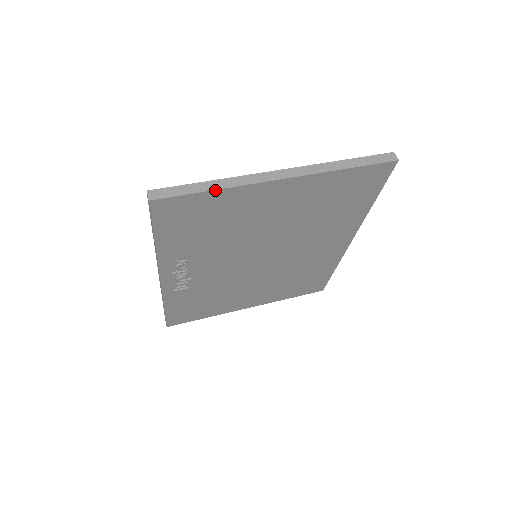
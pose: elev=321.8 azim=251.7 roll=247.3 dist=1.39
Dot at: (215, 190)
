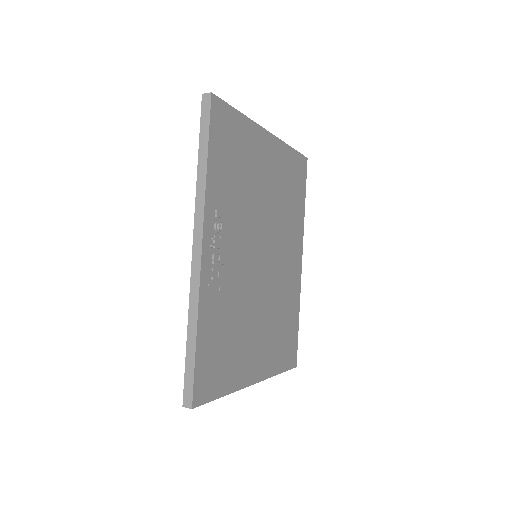
Dot at: (242, 114)
